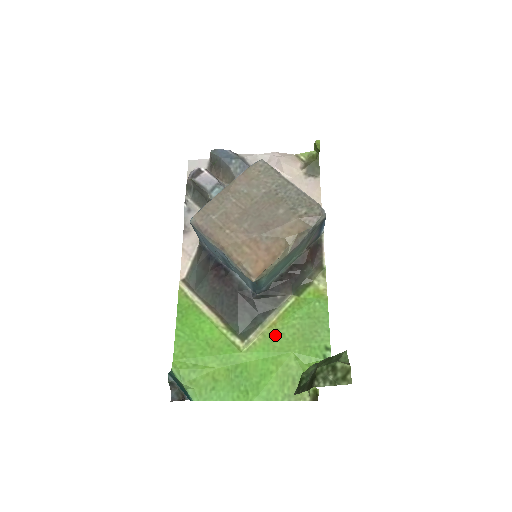
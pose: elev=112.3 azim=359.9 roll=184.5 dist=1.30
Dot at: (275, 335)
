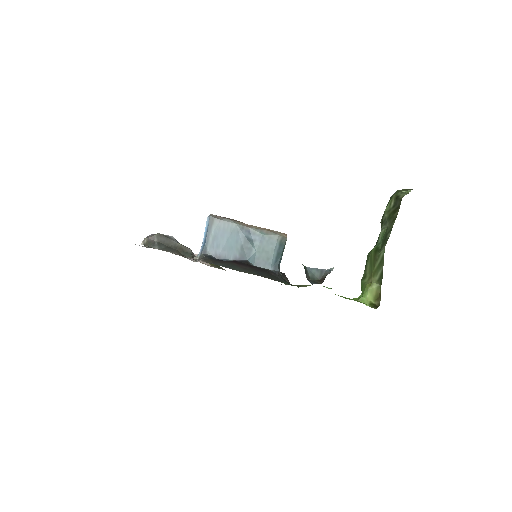
Dot at: occluded
